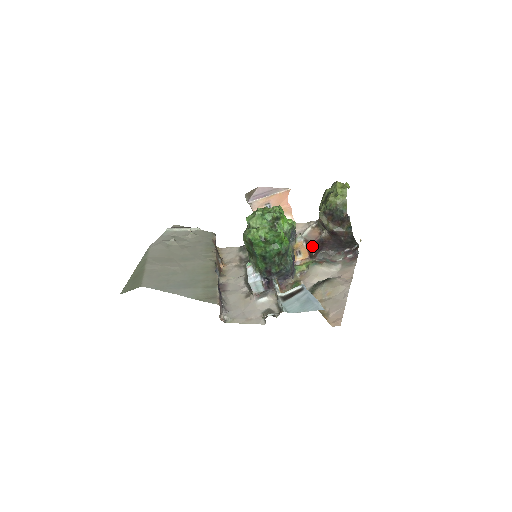
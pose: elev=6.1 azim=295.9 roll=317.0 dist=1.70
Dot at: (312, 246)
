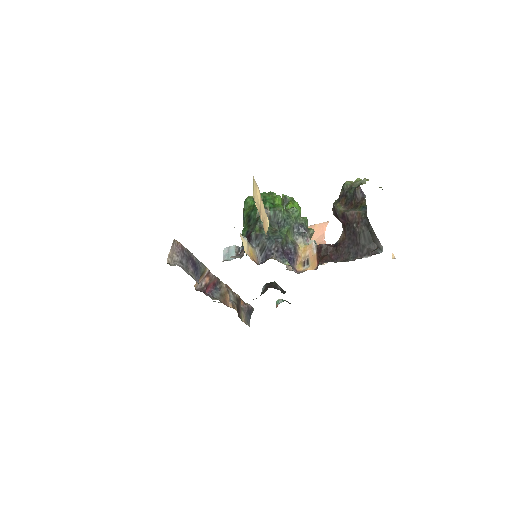
Dot at: (323, 251)
